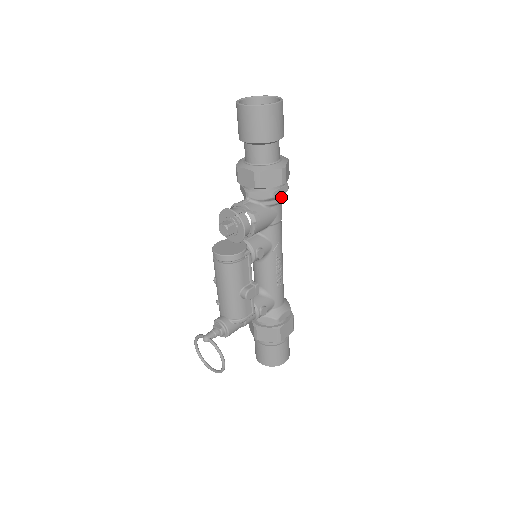
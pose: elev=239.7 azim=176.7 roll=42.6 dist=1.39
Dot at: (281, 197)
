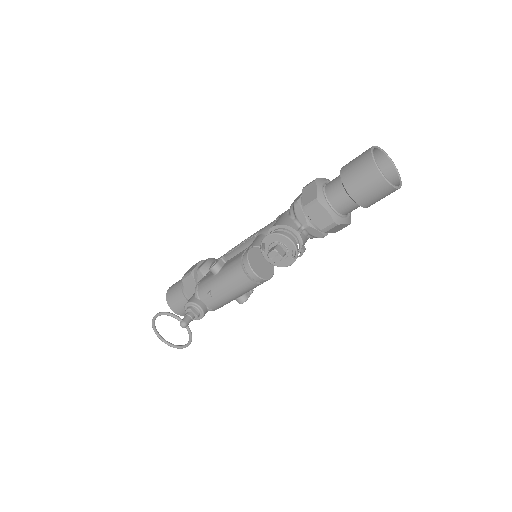
Dot at: occluded
